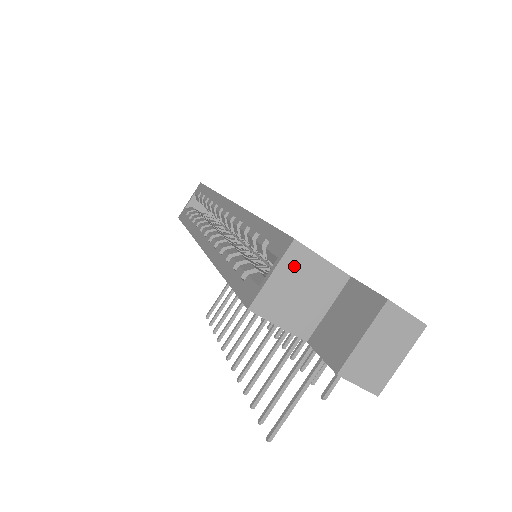
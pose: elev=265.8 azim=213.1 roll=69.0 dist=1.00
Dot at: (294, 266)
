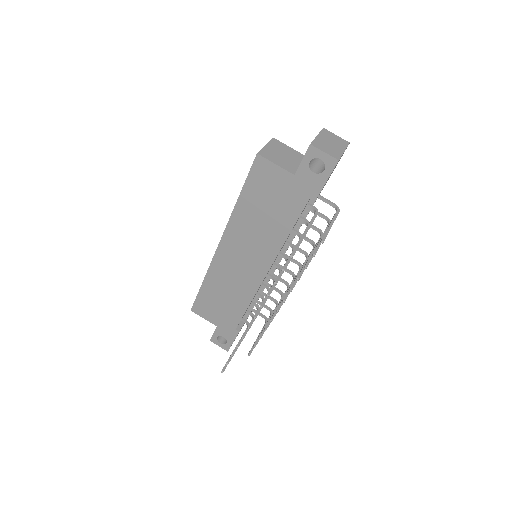
Dot at: (276, 146)
